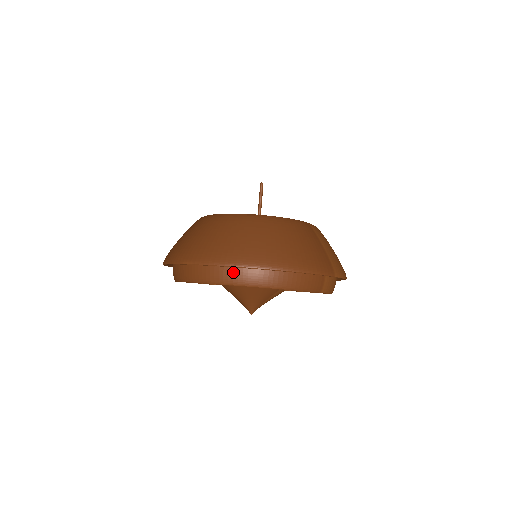
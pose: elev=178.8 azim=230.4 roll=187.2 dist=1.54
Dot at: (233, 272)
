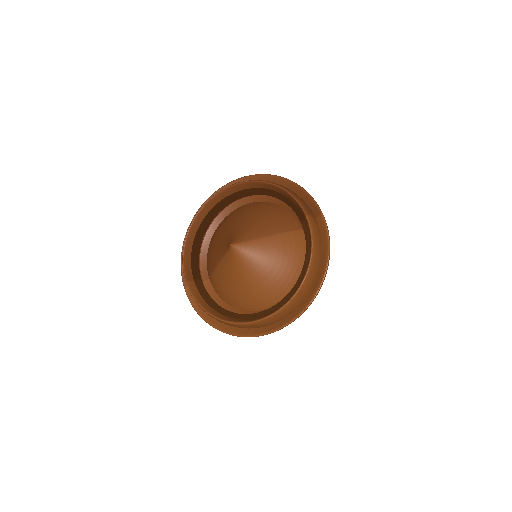
Dot at: occluded
